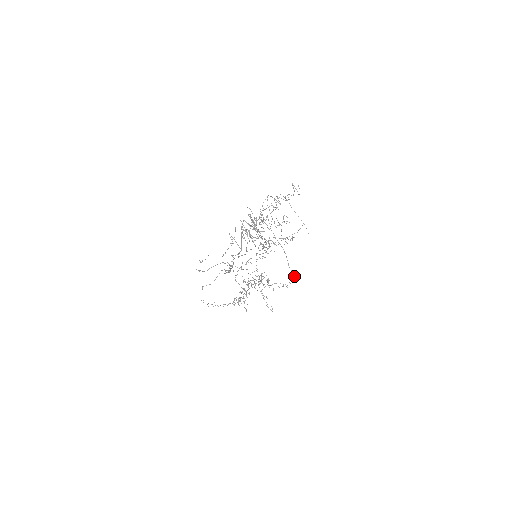
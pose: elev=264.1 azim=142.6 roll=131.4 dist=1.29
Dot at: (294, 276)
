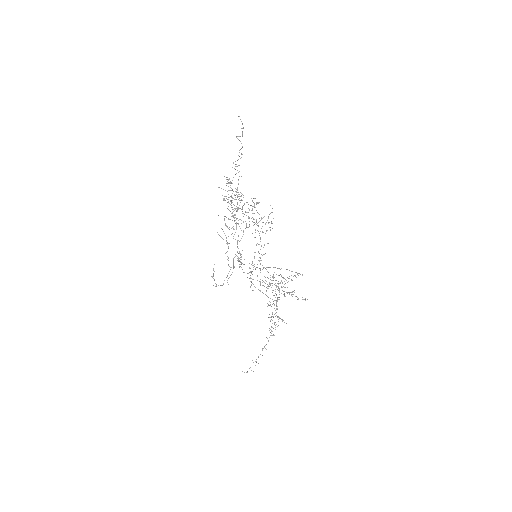
Dot at: occluded
